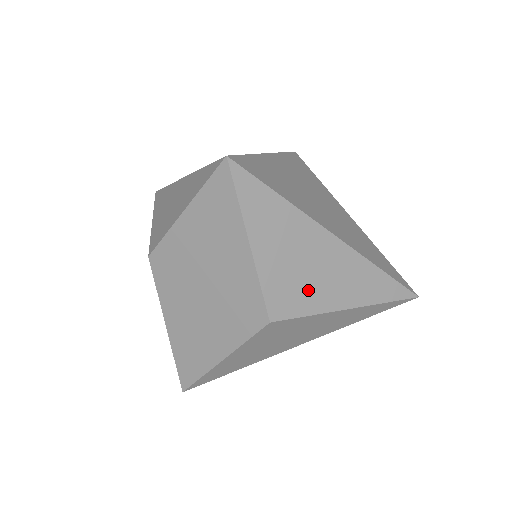
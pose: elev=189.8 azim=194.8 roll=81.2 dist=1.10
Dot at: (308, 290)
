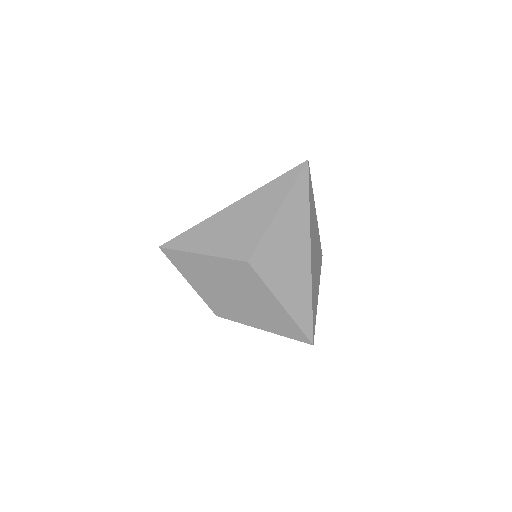
Dot at: (248, 232)
